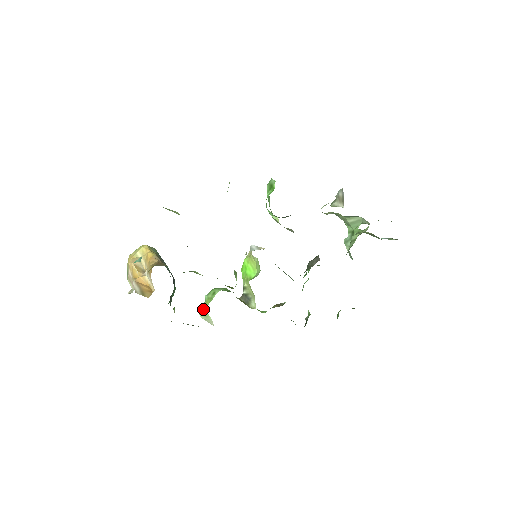
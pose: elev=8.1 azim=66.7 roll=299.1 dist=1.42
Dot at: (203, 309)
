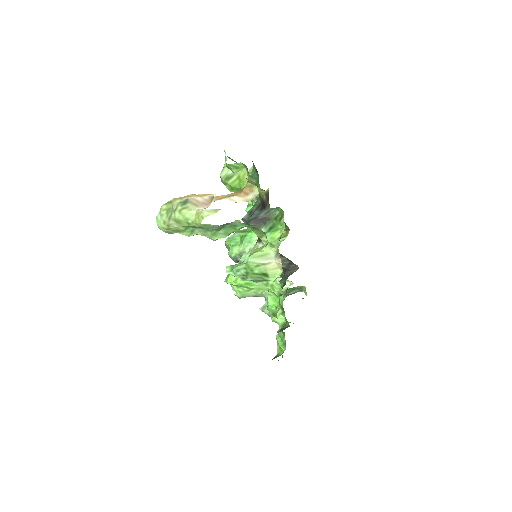
Dot at: (257, 252)
